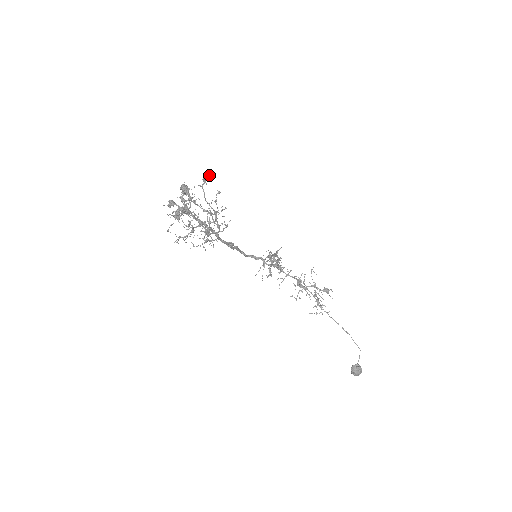
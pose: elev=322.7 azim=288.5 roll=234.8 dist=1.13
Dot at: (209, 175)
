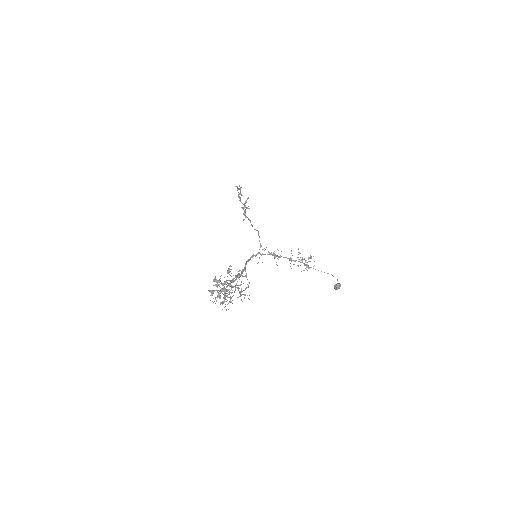
Dot at: (231, 266)
